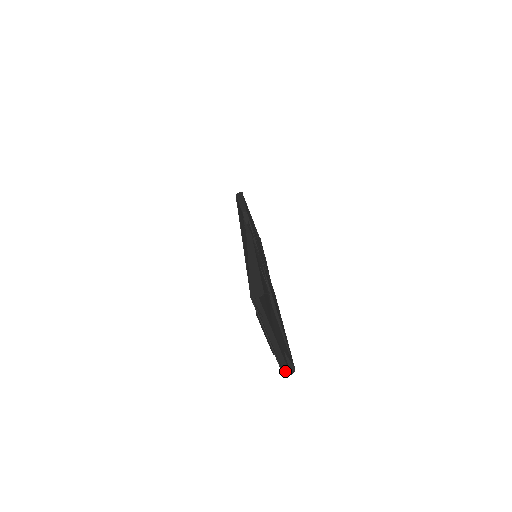
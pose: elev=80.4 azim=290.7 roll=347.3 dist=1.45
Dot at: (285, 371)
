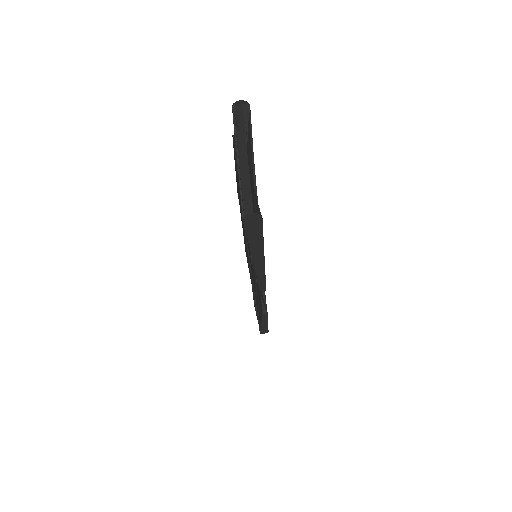
Dot at: (247, 217)
